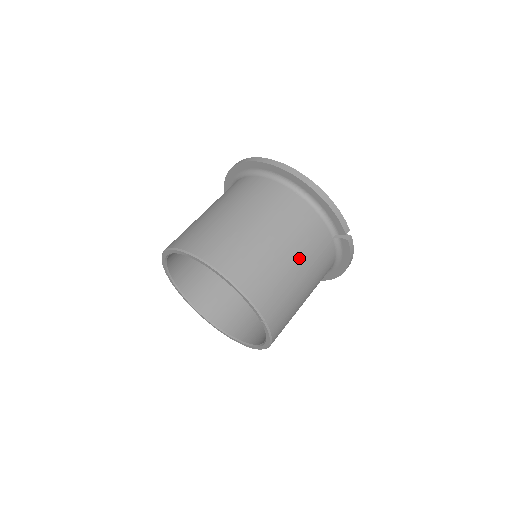
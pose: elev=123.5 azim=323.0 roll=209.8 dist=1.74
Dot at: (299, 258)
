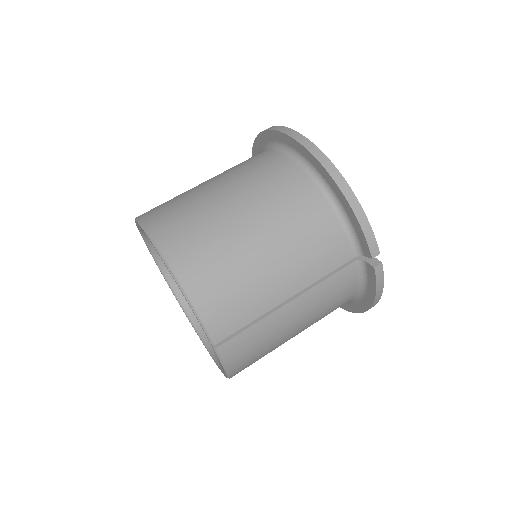
Dot at: (290, 274)
